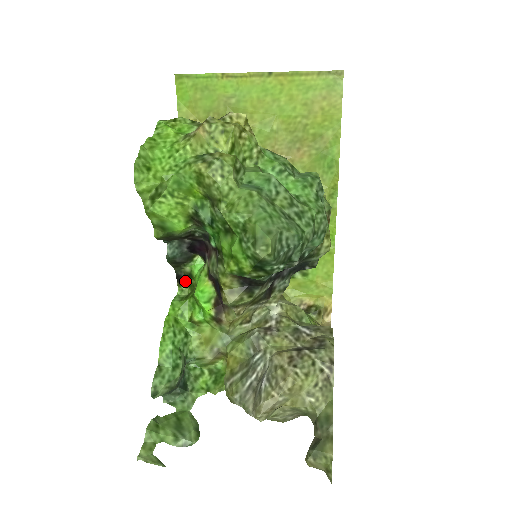
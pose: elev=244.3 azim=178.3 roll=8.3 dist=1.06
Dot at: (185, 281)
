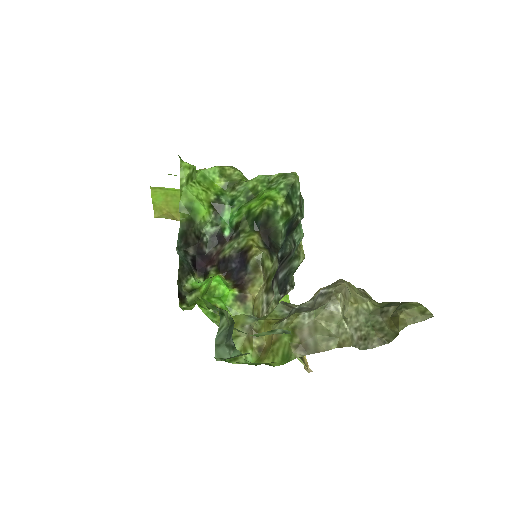
Dot at: (185, 300)
